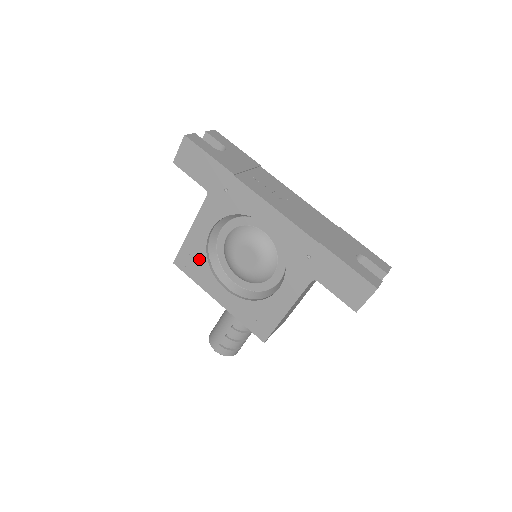
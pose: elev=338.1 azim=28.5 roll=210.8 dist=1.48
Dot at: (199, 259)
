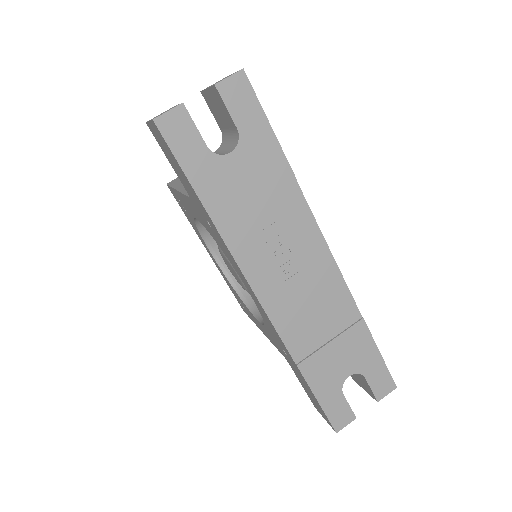
Dot at: (189, 215)
